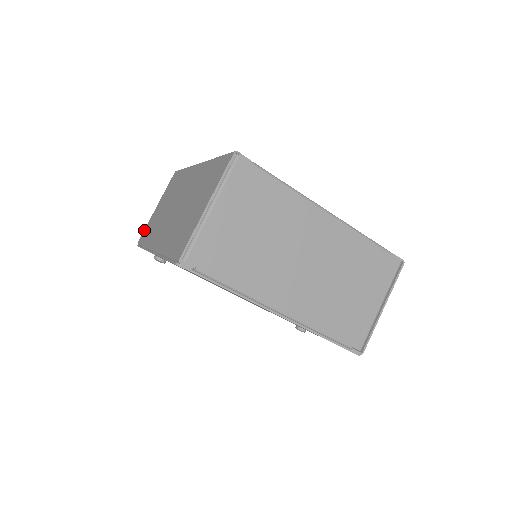
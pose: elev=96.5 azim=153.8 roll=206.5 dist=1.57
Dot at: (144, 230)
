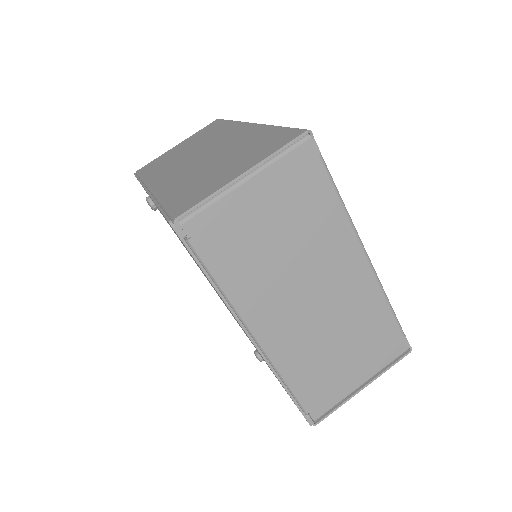
Dot at: (151, 161)
